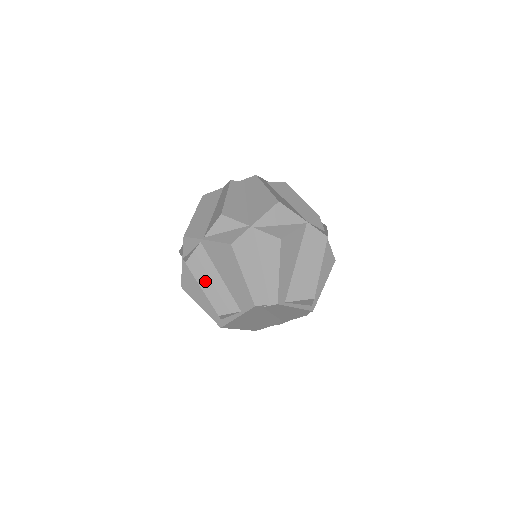
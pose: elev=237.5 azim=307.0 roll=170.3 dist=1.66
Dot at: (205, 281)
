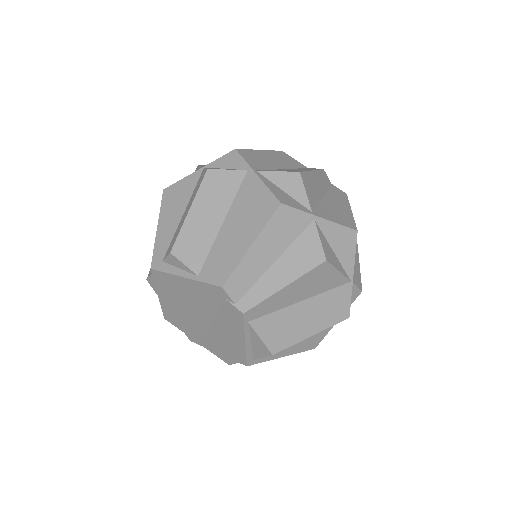
Dot at: (203, 207)
